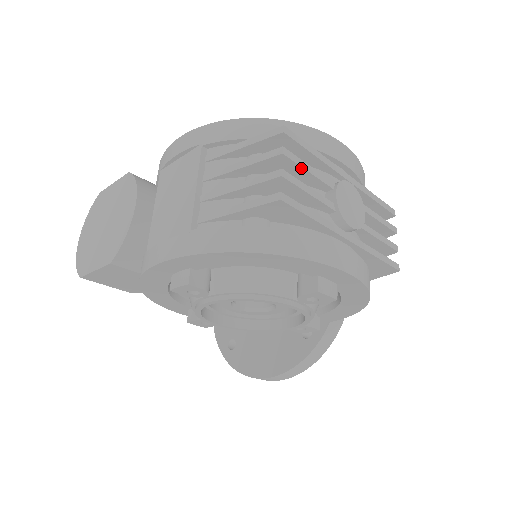
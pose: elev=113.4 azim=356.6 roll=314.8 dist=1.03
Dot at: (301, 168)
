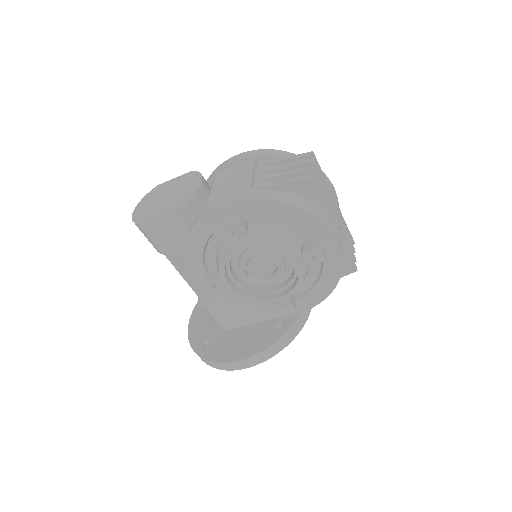
Dot at: (319, 176)
